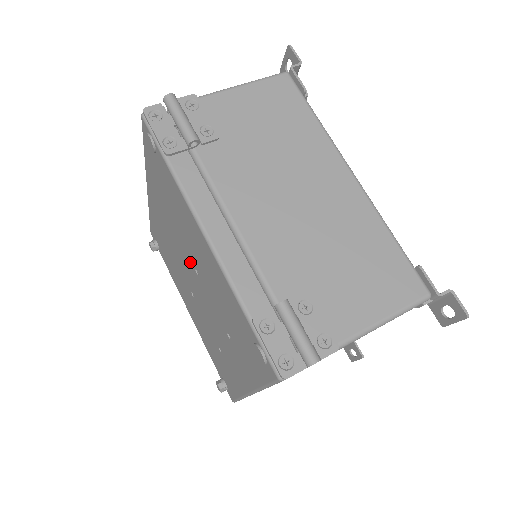
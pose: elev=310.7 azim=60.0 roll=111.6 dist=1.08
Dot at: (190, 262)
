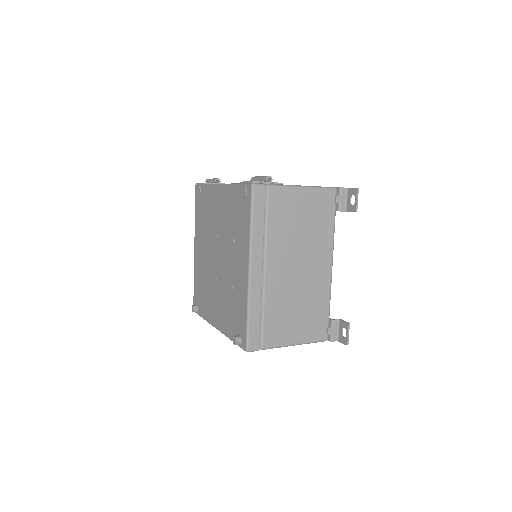
Dot at: (215, 239)
